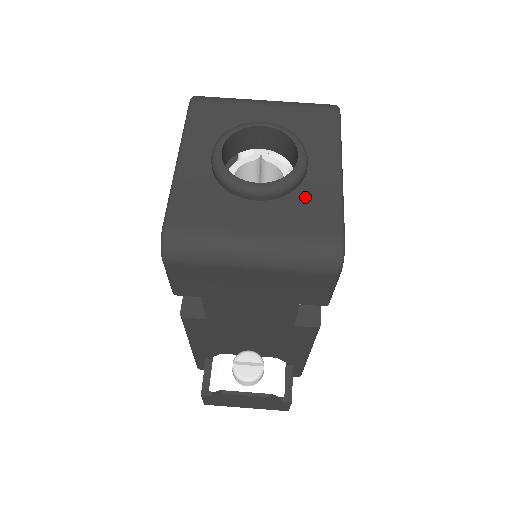
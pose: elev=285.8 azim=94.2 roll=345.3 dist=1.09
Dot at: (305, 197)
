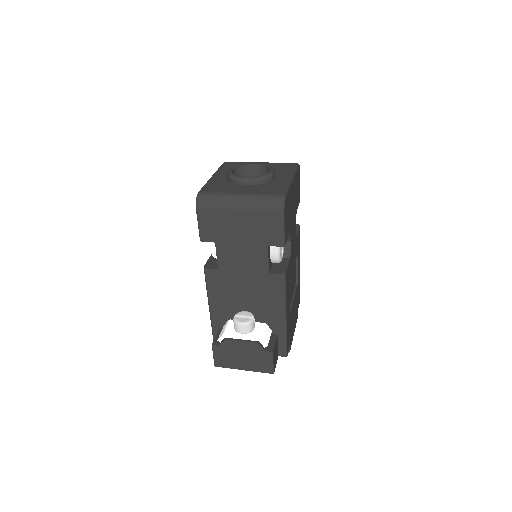
Dot at: (270, 185)
